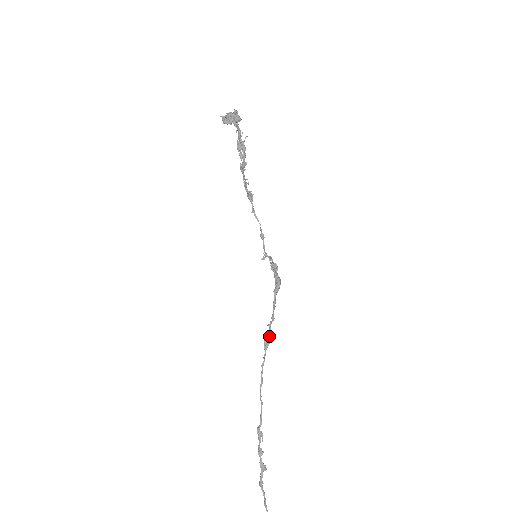
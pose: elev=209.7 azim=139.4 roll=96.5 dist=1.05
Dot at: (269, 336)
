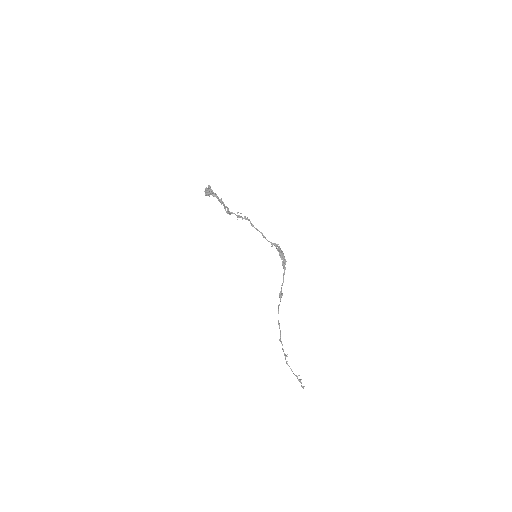
Dot at: (281, 292)
